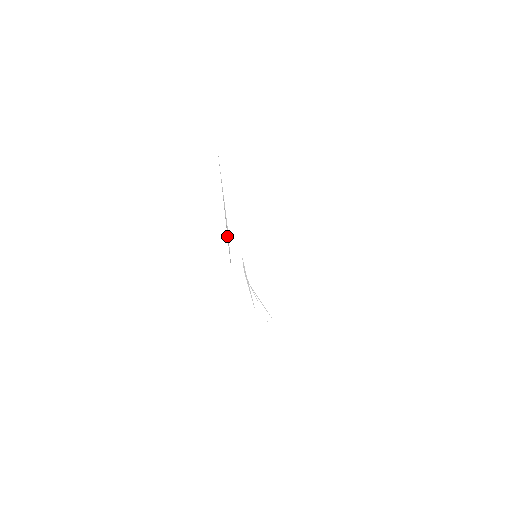
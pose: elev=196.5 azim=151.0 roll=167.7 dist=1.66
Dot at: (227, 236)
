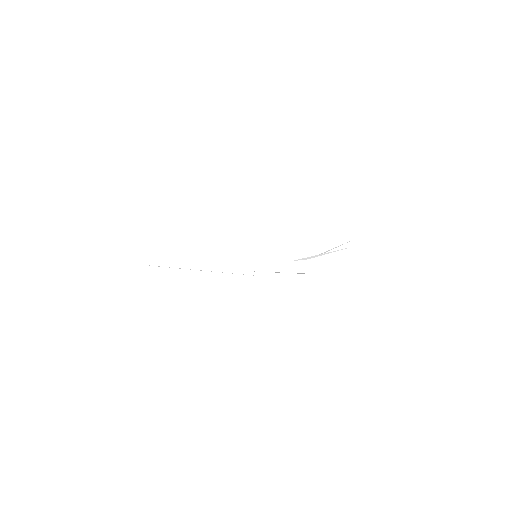
Dot at: occluded
